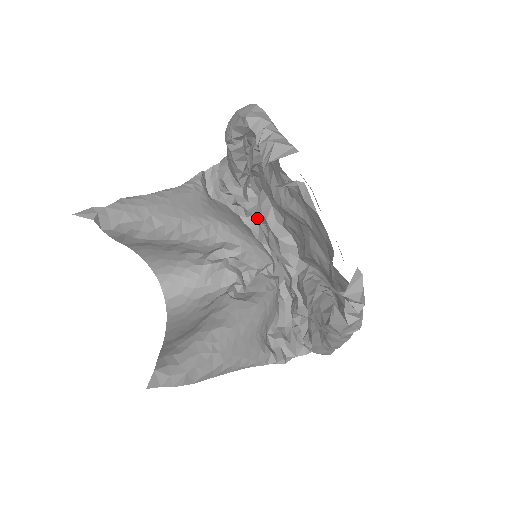
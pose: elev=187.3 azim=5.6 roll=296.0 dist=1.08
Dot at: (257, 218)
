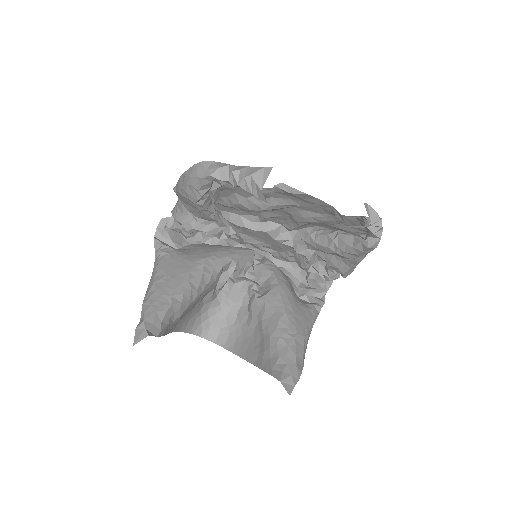
Dot at: (229, 232)
